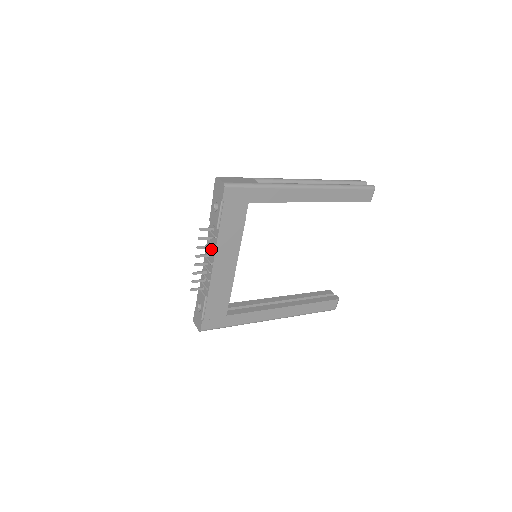
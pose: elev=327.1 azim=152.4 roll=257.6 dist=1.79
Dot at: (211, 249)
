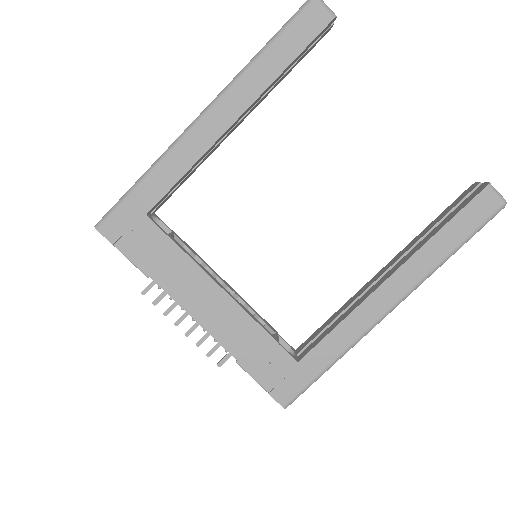
Dot at: occluded
